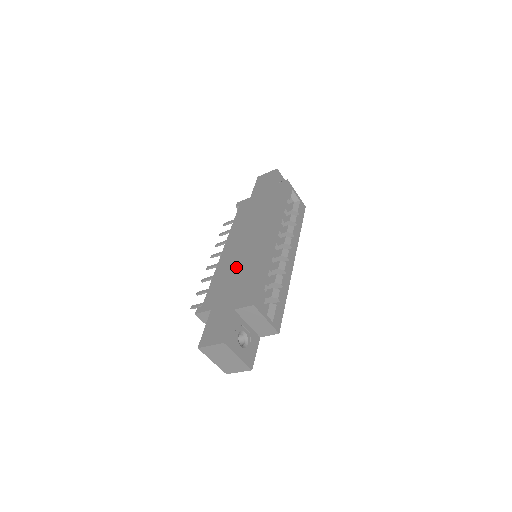
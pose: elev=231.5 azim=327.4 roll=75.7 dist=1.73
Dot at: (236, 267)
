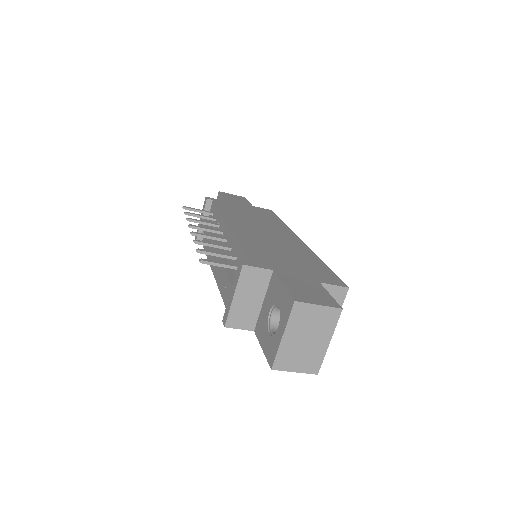
Dot at: (274, 246)
